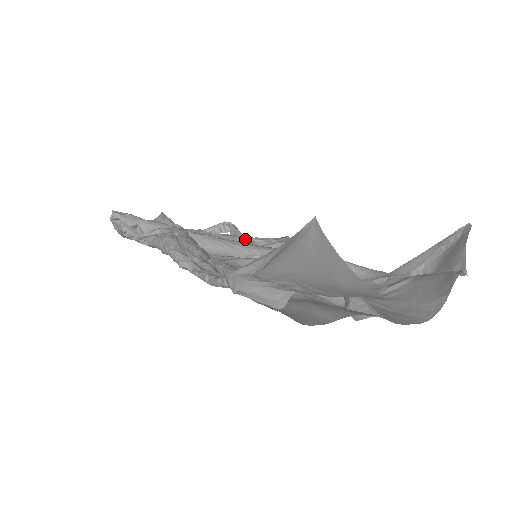
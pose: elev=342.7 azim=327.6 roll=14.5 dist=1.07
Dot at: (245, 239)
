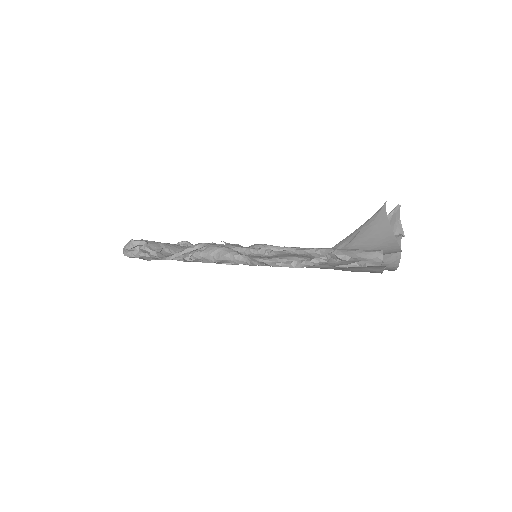
Dot at: occluded
